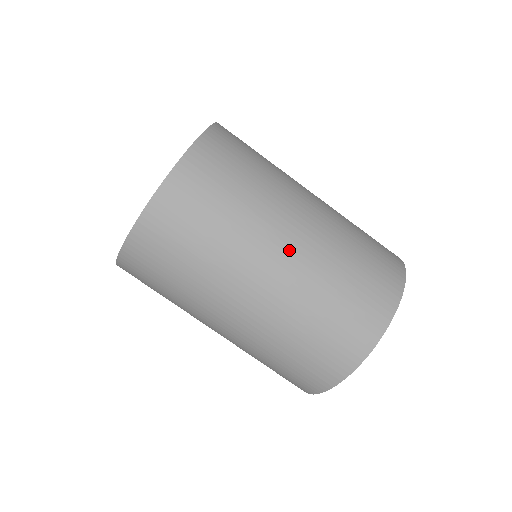
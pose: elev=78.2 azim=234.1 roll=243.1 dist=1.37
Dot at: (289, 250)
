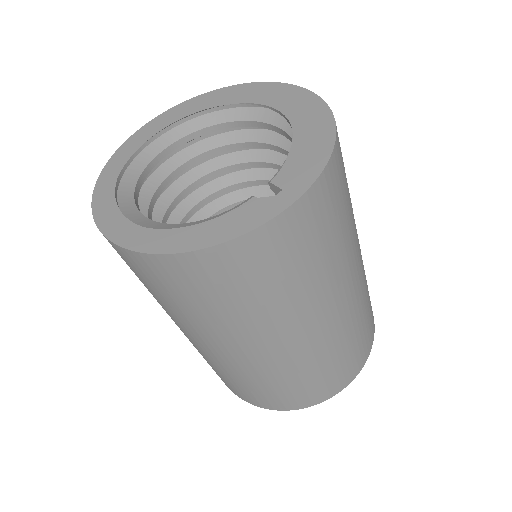
Dot at: (257, 353)
